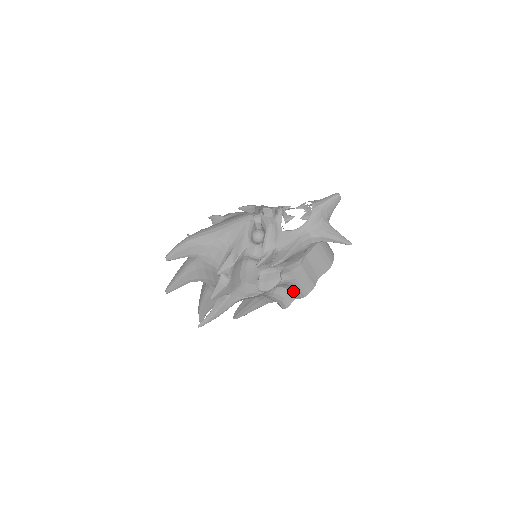
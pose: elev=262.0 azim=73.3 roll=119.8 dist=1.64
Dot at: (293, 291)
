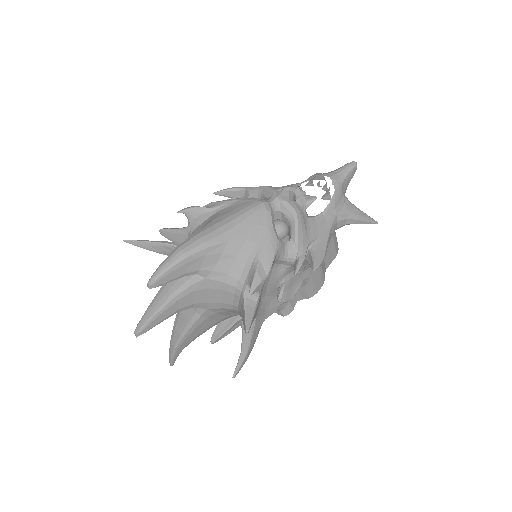
Dot at: (300, 292)
